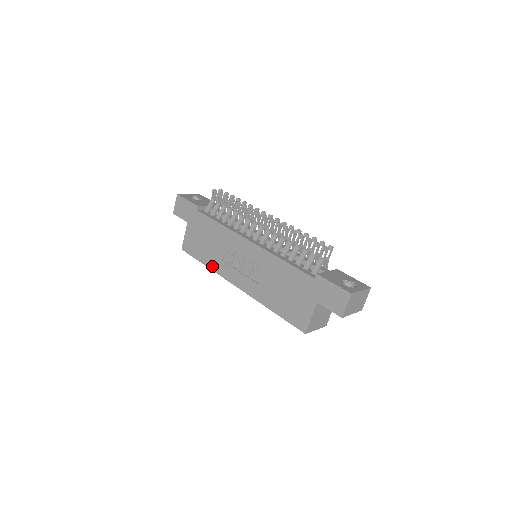
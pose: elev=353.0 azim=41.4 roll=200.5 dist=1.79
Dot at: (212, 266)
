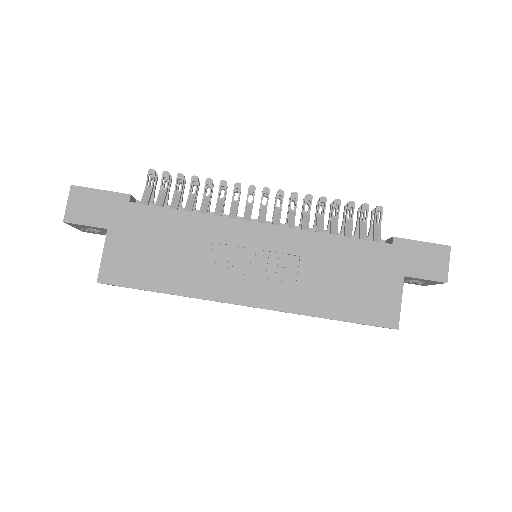
Dot at: (185, 289)
